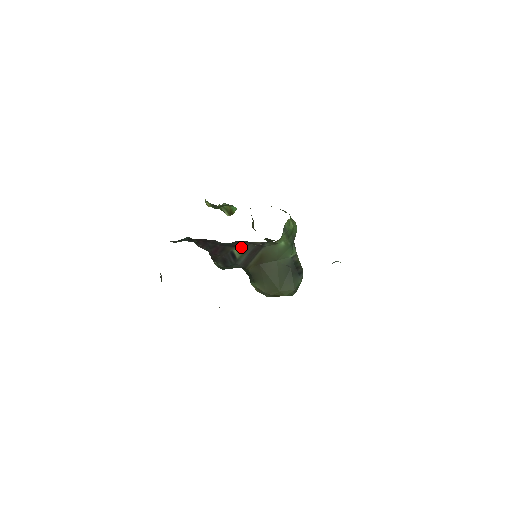
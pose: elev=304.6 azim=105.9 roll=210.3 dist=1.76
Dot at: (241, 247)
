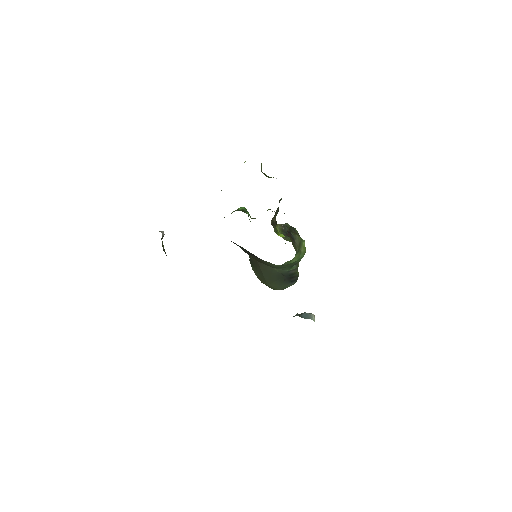
Dot at: occluded
